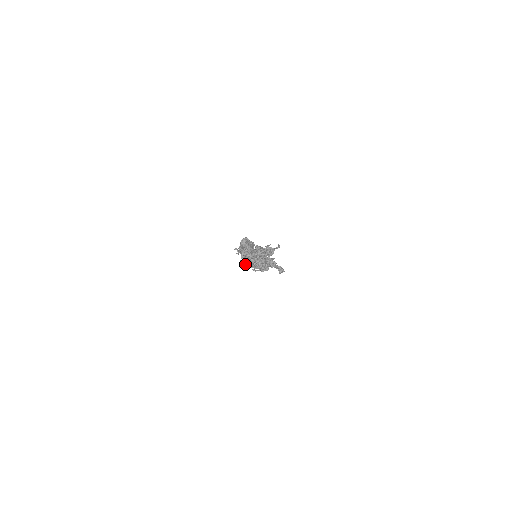
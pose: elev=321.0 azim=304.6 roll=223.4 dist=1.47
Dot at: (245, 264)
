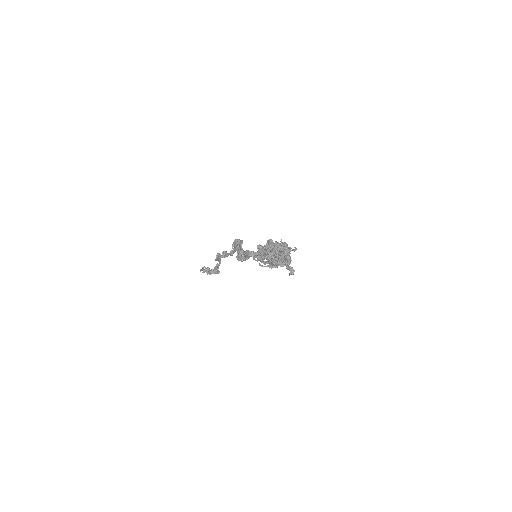
Dot at: occluded
